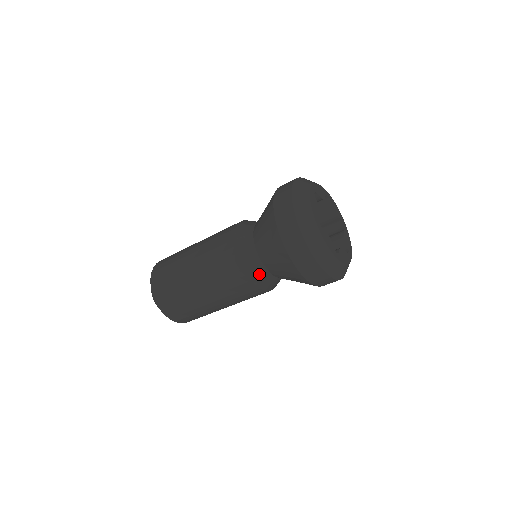
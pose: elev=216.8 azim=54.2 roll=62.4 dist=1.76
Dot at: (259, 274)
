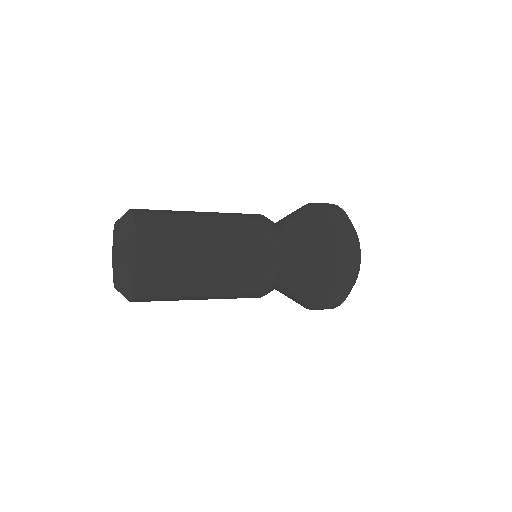
Dot at: (281, 268)
